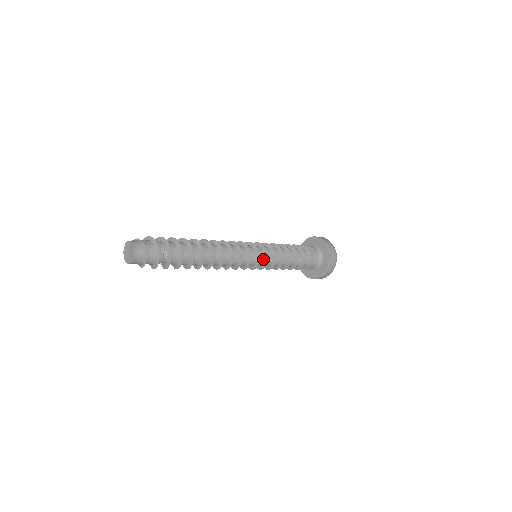
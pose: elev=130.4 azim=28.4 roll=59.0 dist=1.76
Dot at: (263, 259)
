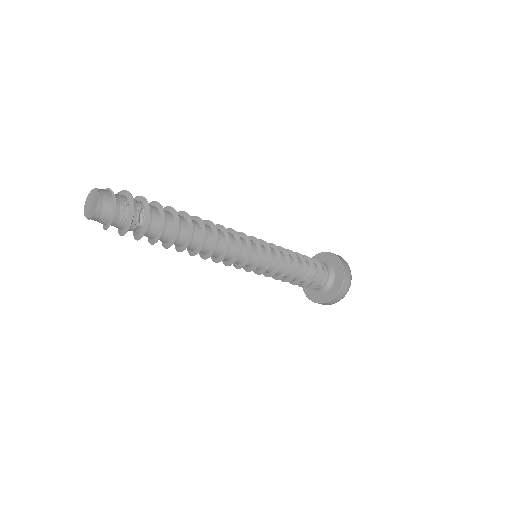
Dot at: (265, 259)
